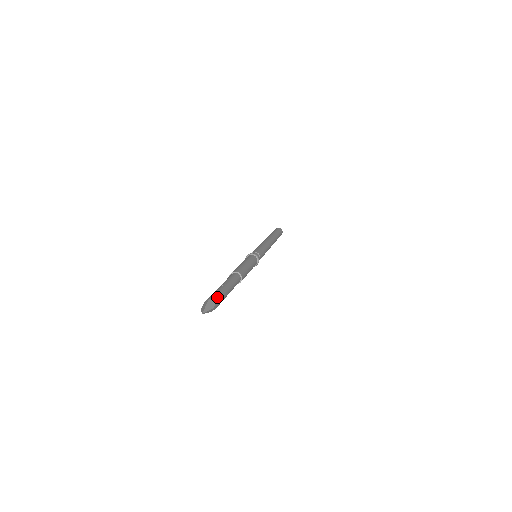
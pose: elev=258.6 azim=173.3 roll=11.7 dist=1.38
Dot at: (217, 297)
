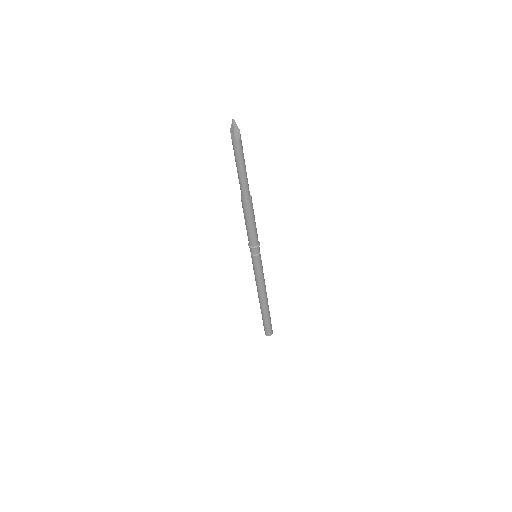
Dot at: (241, 141)
